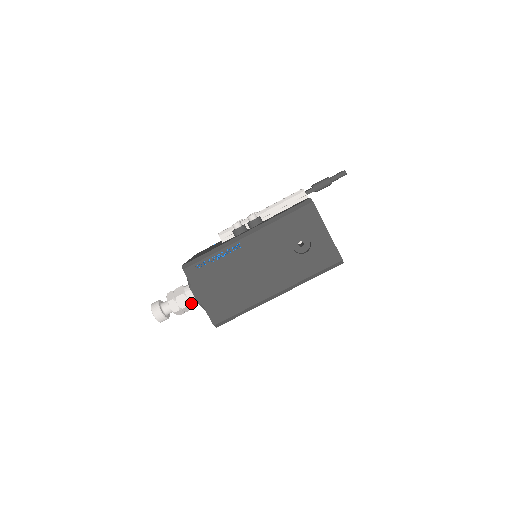
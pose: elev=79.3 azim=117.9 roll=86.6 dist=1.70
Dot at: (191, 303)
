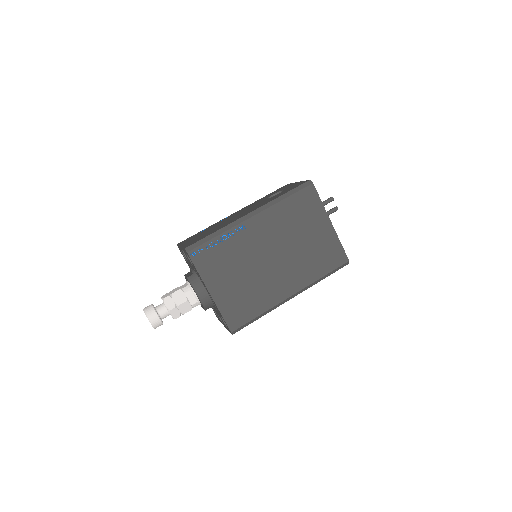
Dot at: (182, 288)
